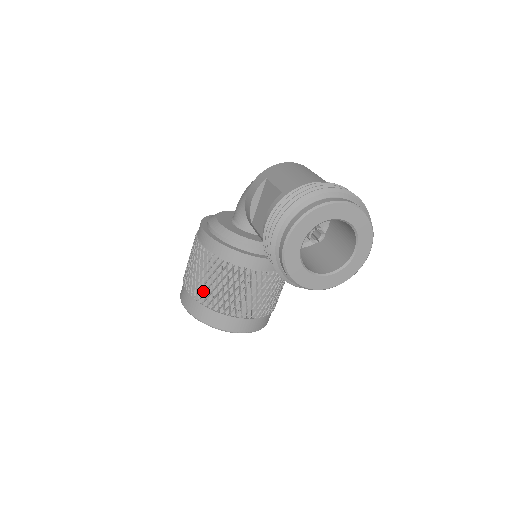
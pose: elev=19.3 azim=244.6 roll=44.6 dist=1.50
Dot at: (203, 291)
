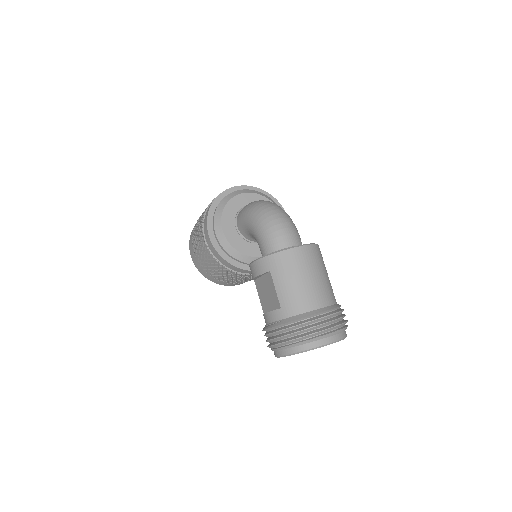
Dot at: (211, 271)
